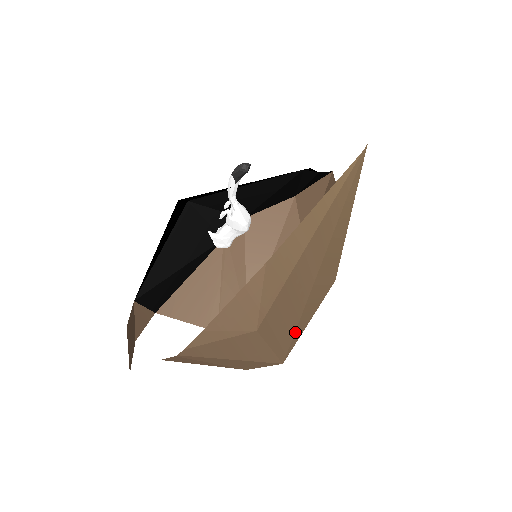
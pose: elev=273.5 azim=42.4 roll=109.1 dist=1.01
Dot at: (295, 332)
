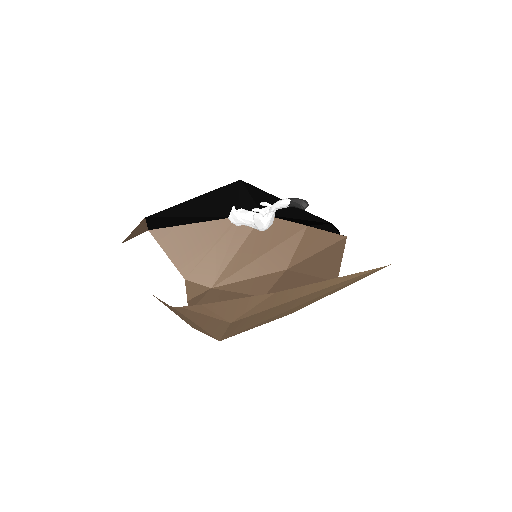
Dot at: (245, 329)
